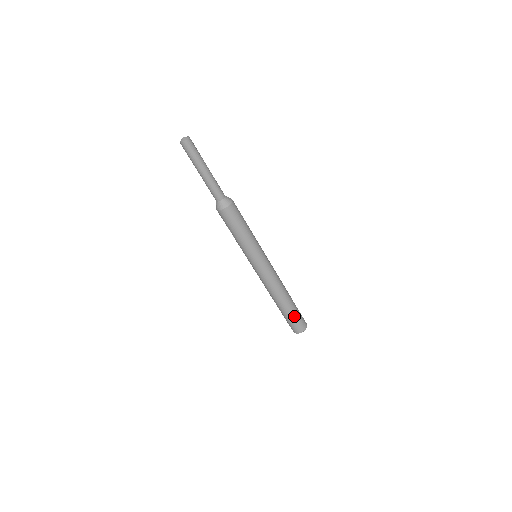
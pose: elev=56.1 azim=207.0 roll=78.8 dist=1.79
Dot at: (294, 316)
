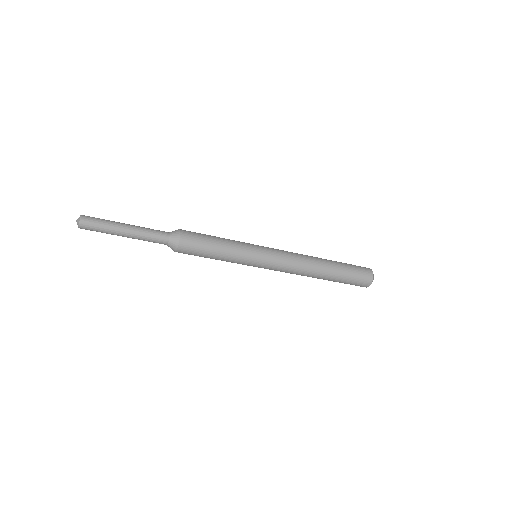
Dot at: (346, 280)
